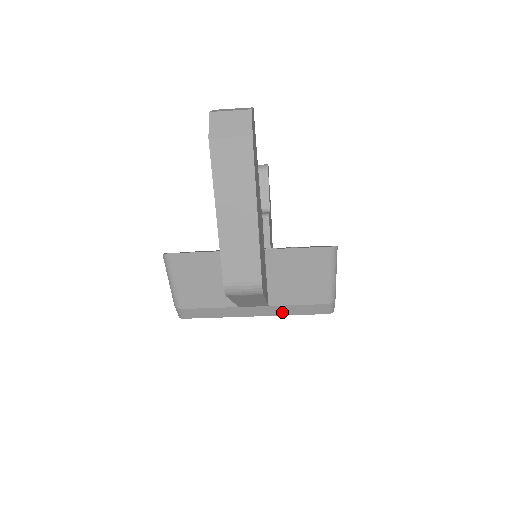
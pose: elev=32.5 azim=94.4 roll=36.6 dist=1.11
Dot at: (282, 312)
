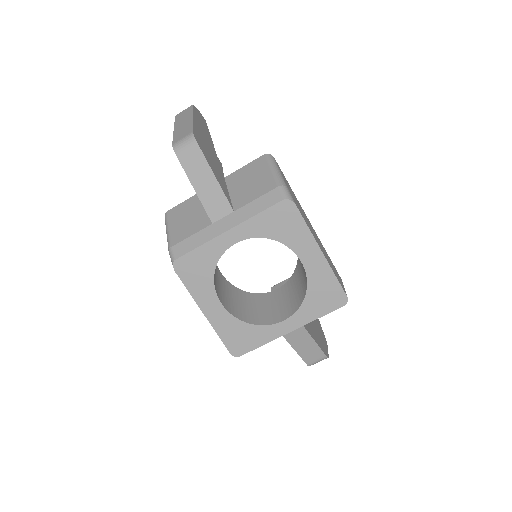
Dot at: (247, 215)
